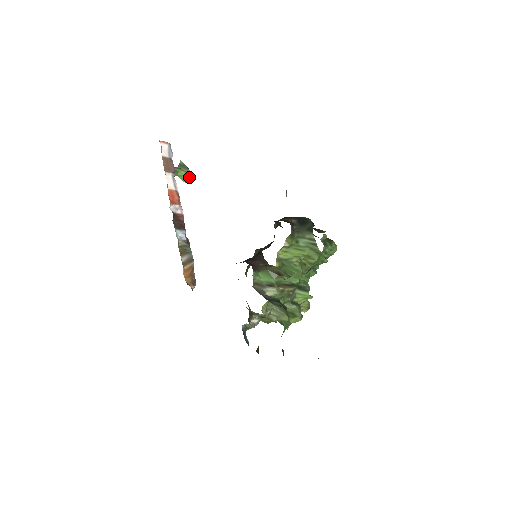
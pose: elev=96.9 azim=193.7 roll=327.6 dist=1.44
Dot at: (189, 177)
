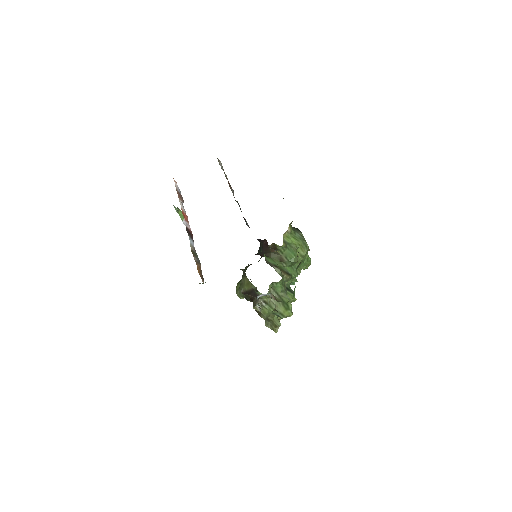
Dot at: occluded
